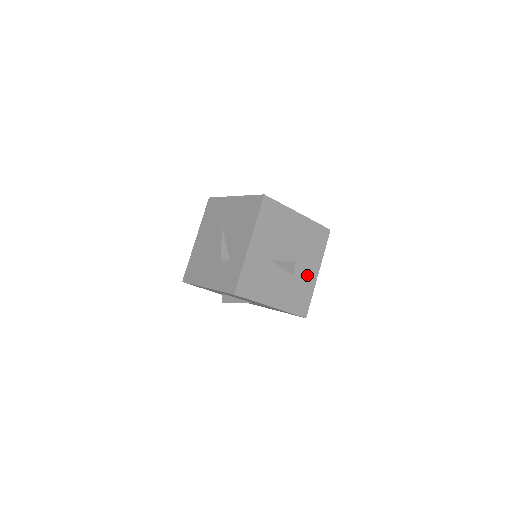
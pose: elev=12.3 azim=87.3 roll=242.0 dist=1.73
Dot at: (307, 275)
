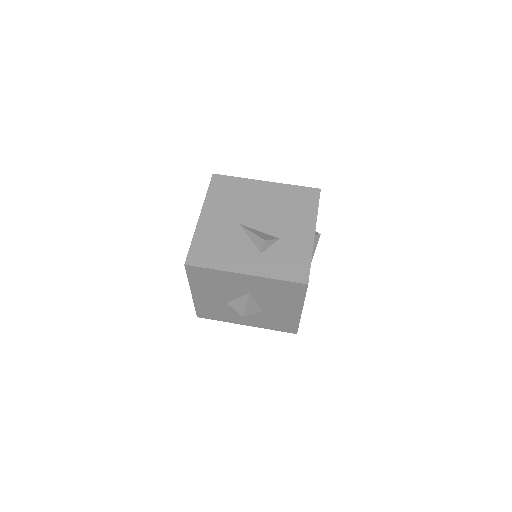
Dot at: (284, 312)
